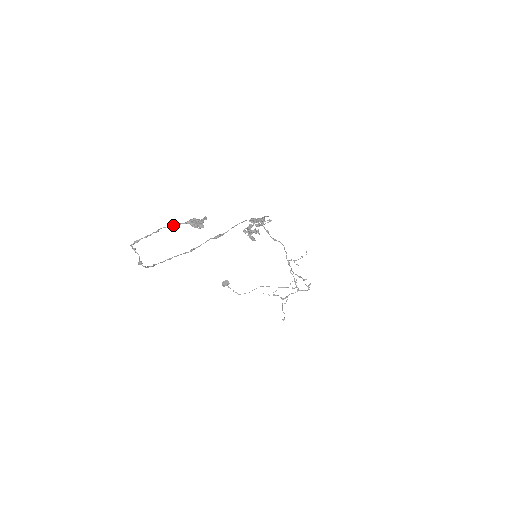
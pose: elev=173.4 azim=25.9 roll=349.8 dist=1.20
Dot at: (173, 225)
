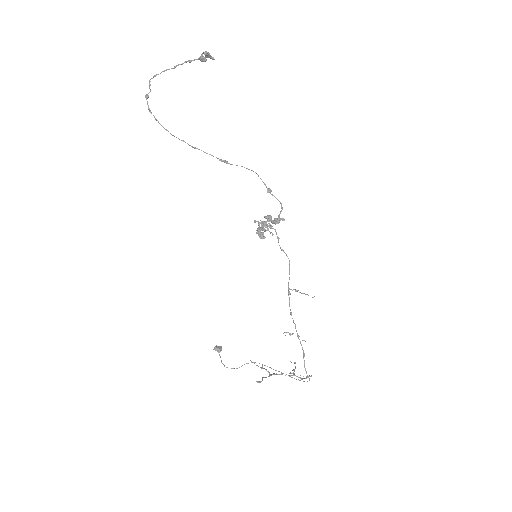
Dot at: (188, 60)
